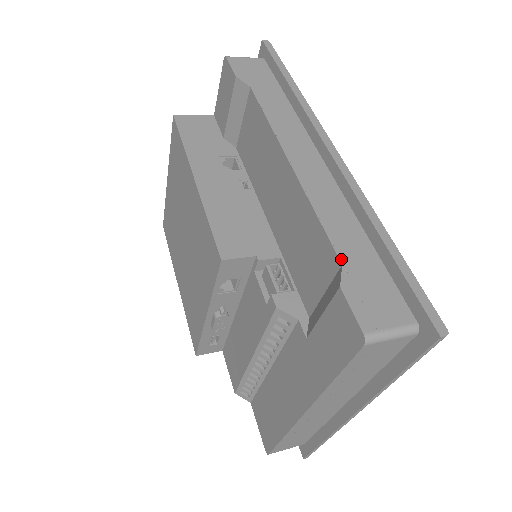
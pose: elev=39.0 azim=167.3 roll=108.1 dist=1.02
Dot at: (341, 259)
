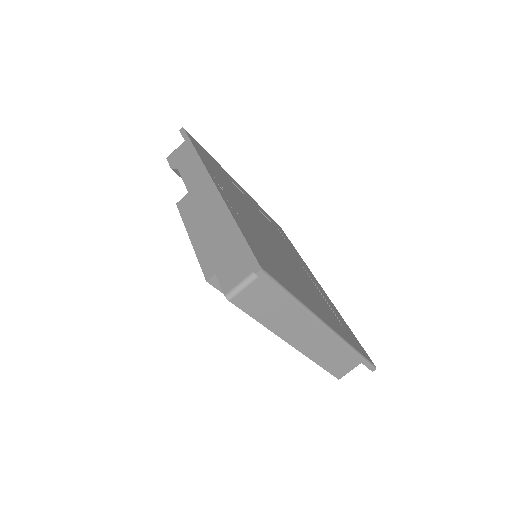
Dot at: (217, 255)
